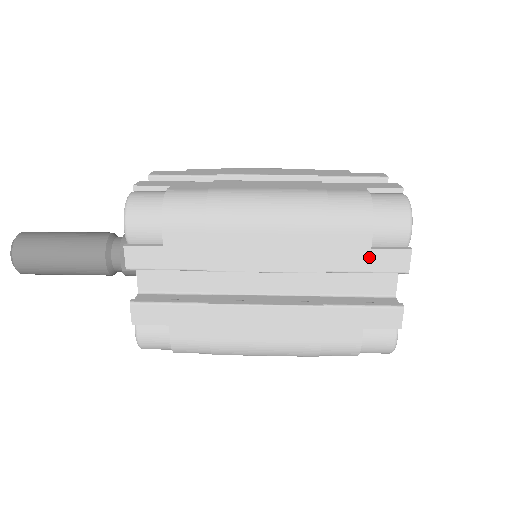
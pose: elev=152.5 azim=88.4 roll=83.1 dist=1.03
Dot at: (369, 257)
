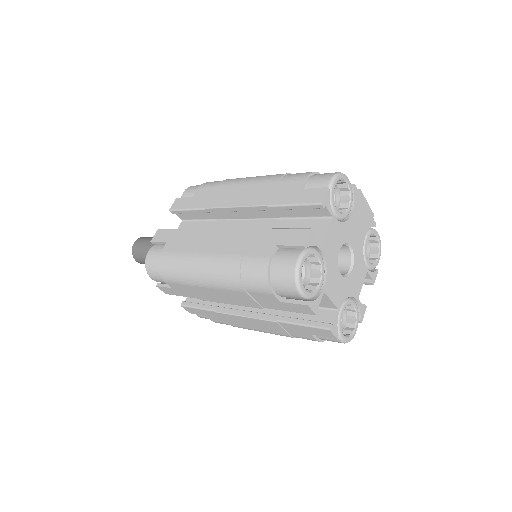
Dot at: (283, 305)
